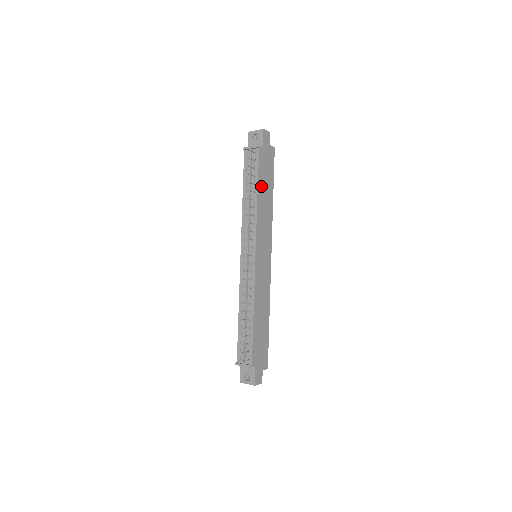
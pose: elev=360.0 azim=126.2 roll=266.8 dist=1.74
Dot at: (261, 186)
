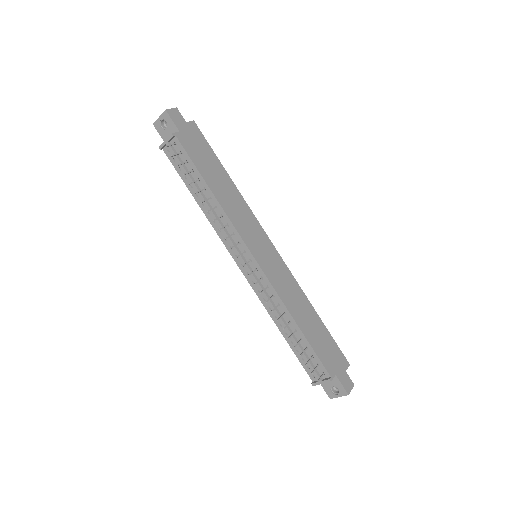
Dot at: (208, 177)
